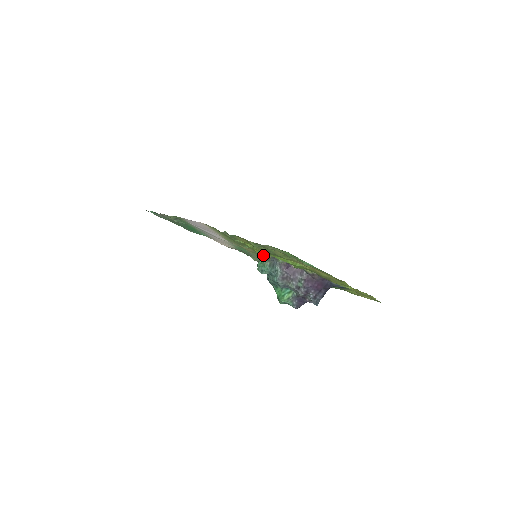
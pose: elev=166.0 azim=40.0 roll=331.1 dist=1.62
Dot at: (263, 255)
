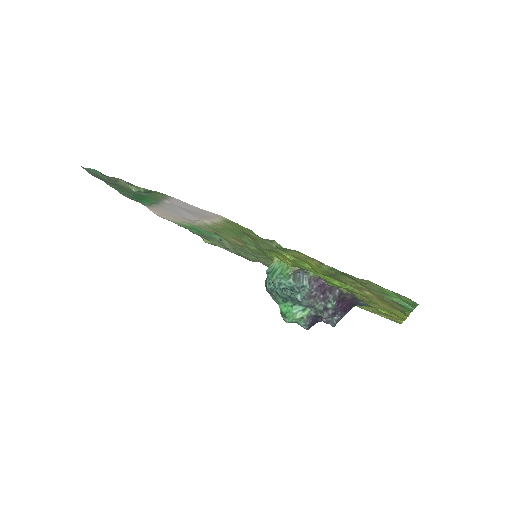
Dot at: occluded
